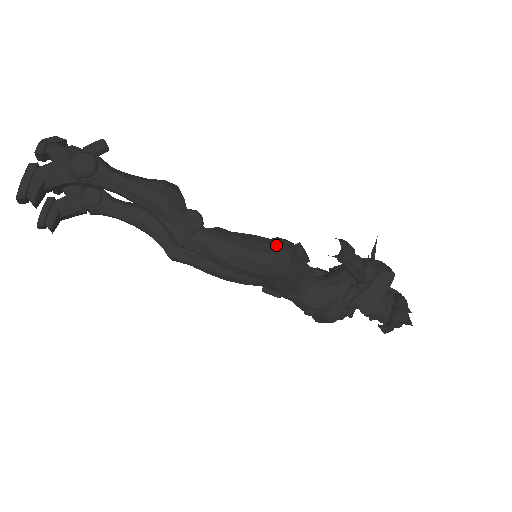
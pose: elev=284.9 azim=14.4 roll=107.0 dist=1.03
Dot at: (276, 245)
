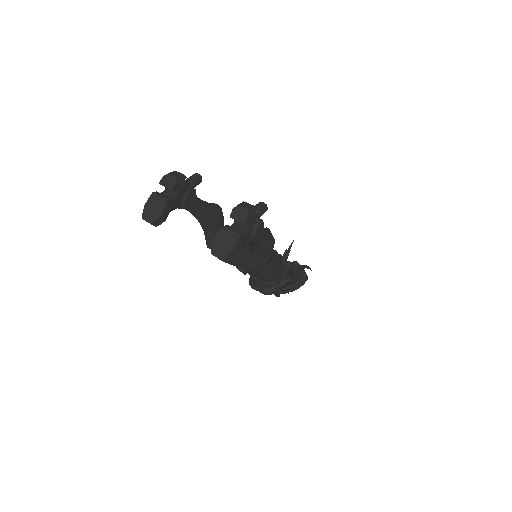
Dot at: (282, 264)
